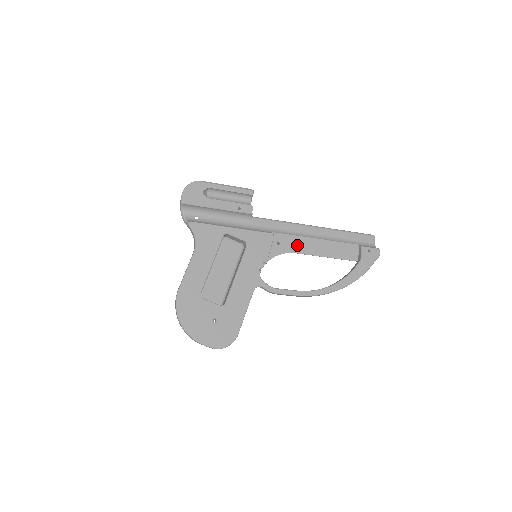
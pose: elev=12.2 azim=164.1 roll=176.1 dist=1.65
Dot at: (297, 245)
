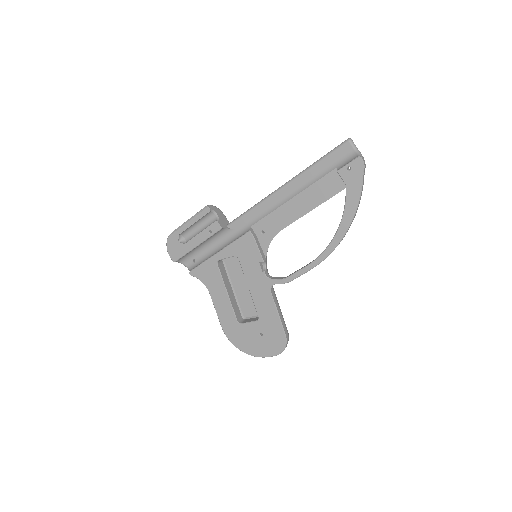
Dot at: (279, 220)
